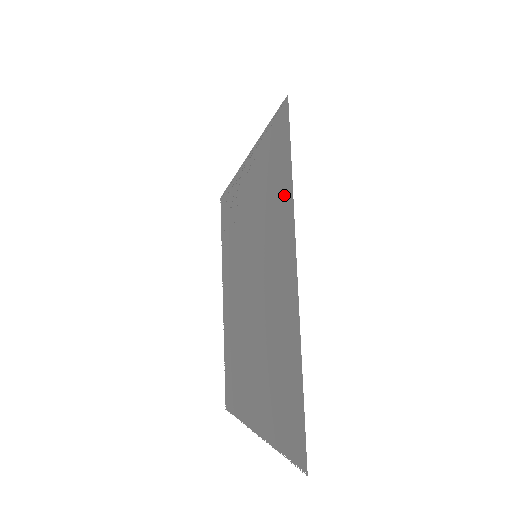
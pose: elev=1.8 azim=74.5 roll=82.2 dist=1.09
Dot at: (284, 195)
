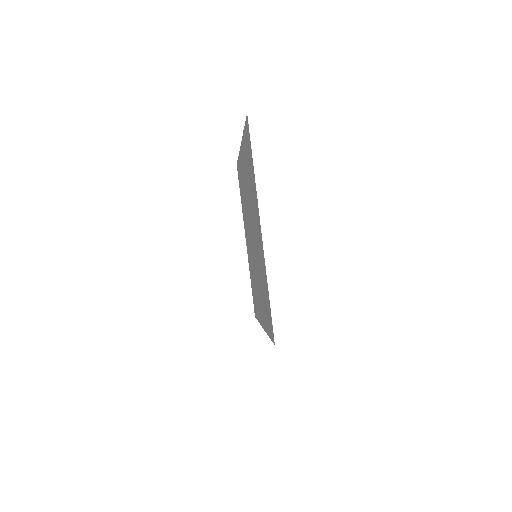
Dot at: (266, 321)
